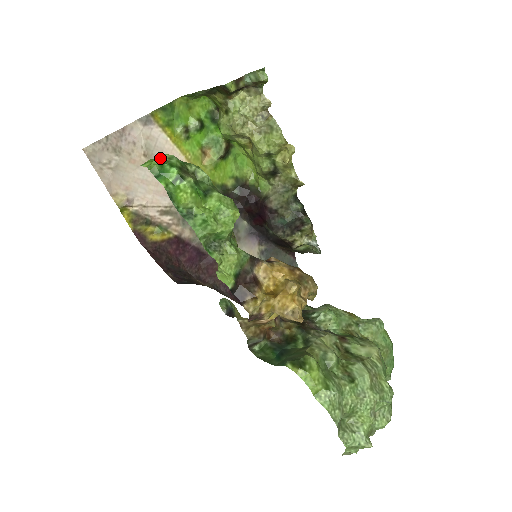
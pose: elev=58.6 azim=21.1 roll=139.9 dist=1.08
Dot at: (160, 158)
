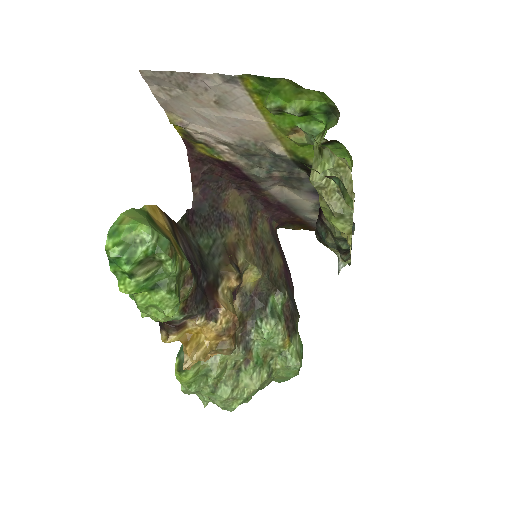
Dot at: (134, 234)
